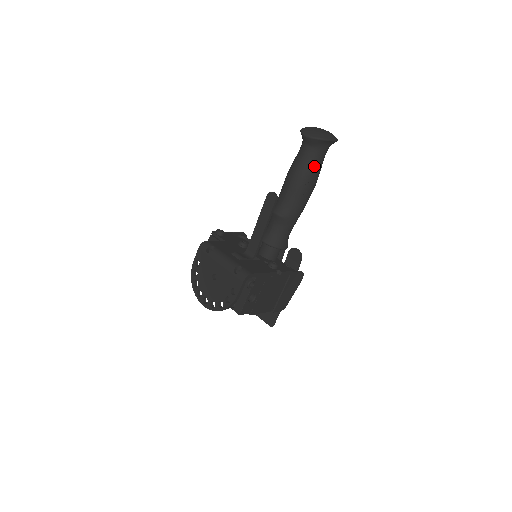
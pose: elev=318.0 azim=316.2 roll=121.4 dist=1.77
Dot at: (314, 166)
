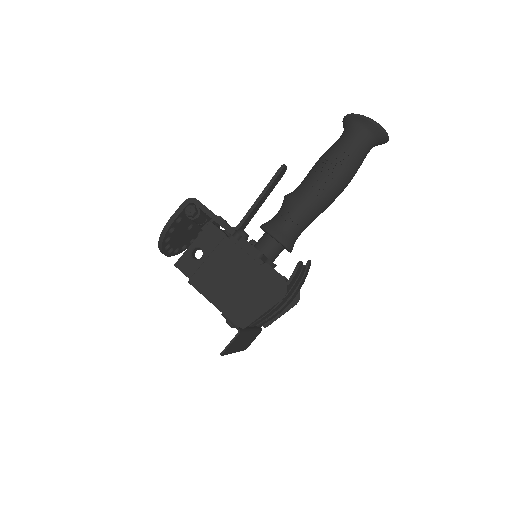
Dot at: (339, 146)
